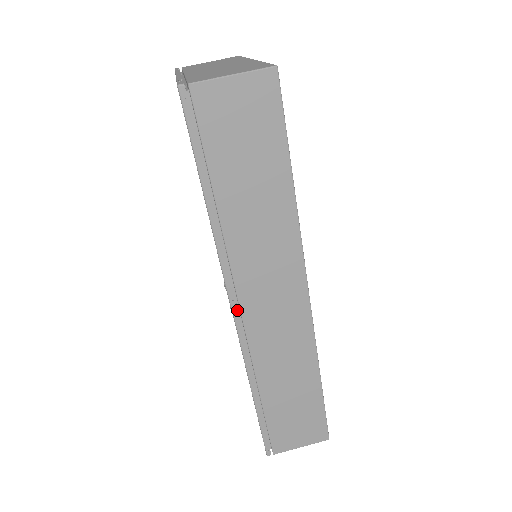
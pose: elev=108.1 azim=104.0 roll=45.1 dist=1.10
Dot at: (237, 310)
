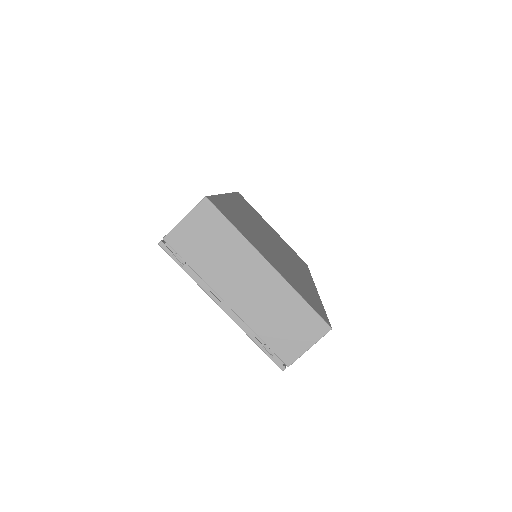
Dot at: occluded
